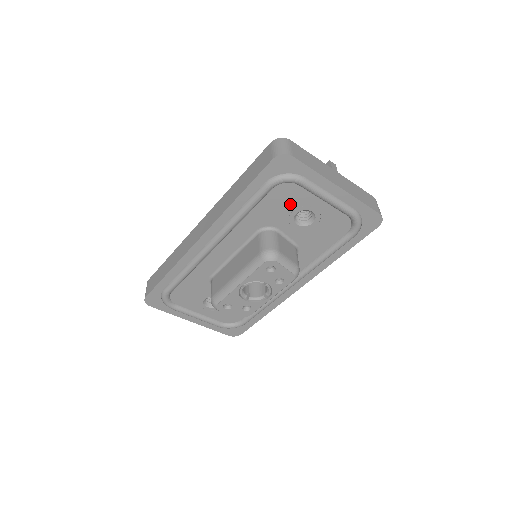
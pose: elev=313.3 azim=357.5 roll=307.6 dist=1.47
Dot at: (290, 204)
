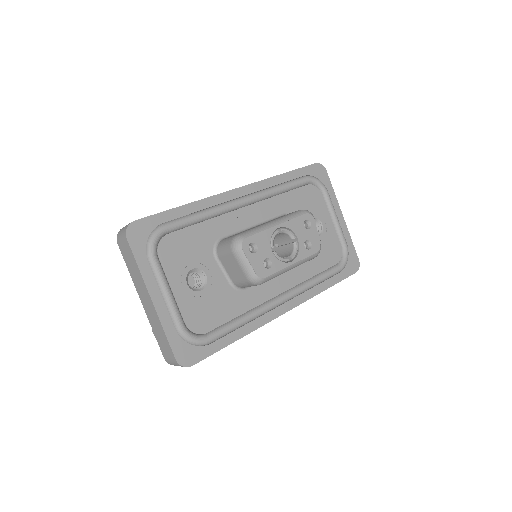
Dot at: (312, 206)
